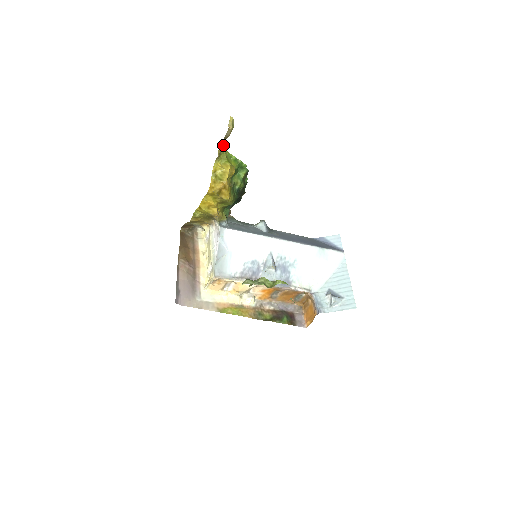
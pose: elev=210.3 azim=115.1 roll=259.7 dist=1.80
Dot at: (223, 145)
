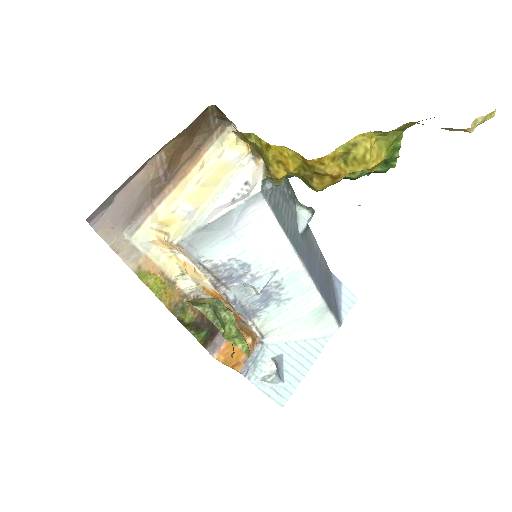
Dot at: occluded
